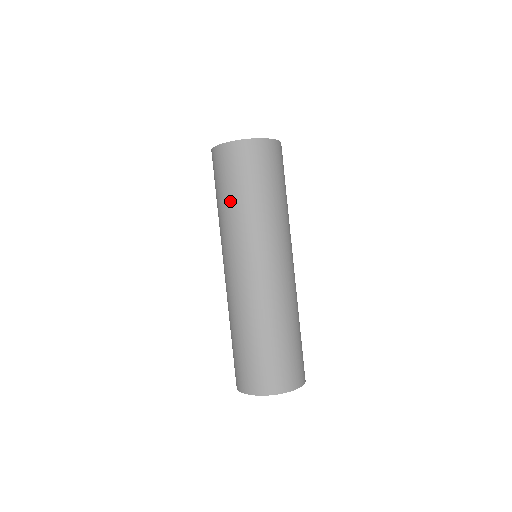
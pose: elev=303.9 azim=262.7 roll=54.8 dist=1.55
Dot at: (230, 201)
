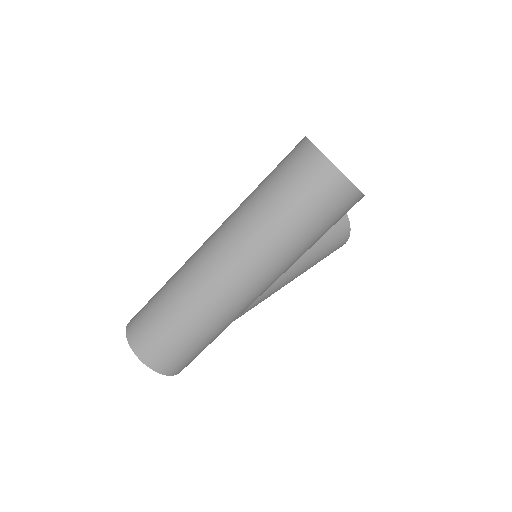
Dot at: (262, 189)
